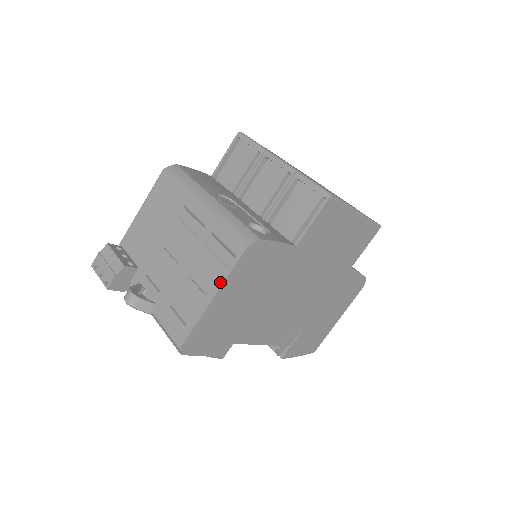
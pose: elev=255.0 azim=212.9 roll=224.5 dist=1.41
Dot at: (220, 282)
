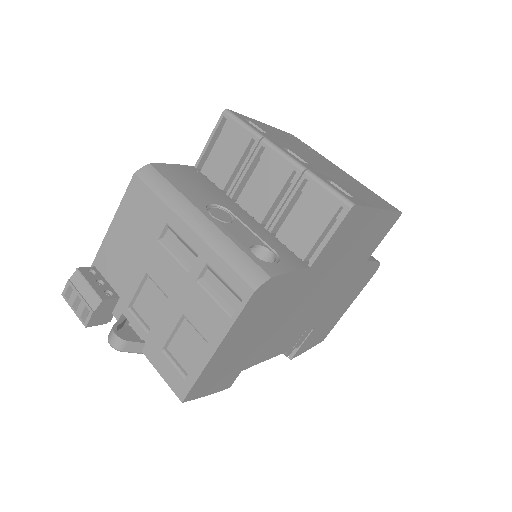
Dot at: (224, 330)
